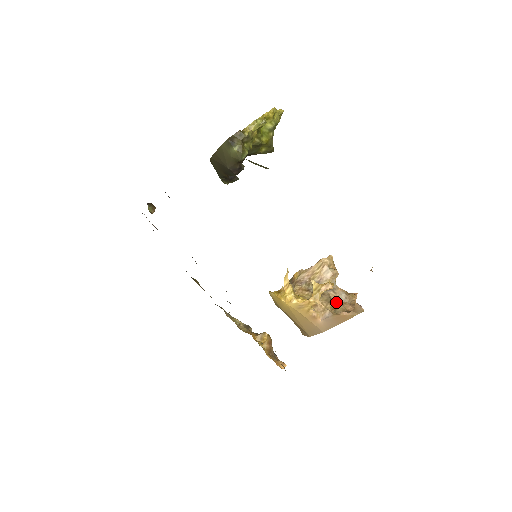
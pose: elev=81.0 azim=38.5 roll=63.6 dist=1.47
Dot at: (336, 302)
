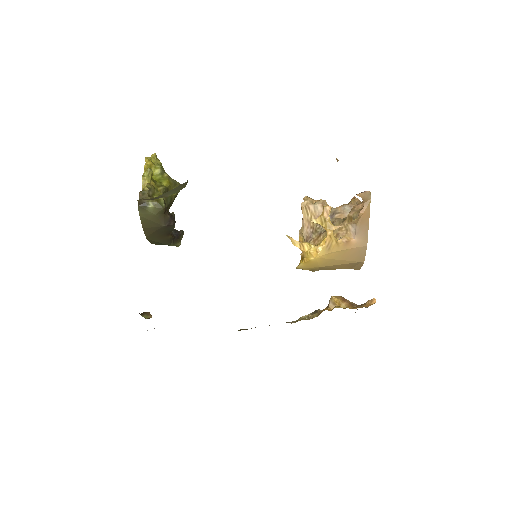
Dot at: (347, 215)
